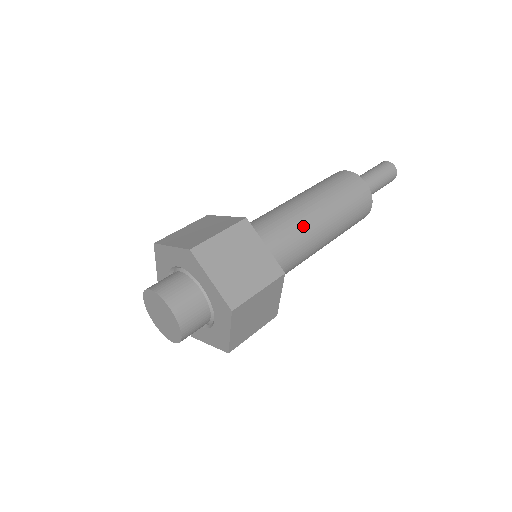
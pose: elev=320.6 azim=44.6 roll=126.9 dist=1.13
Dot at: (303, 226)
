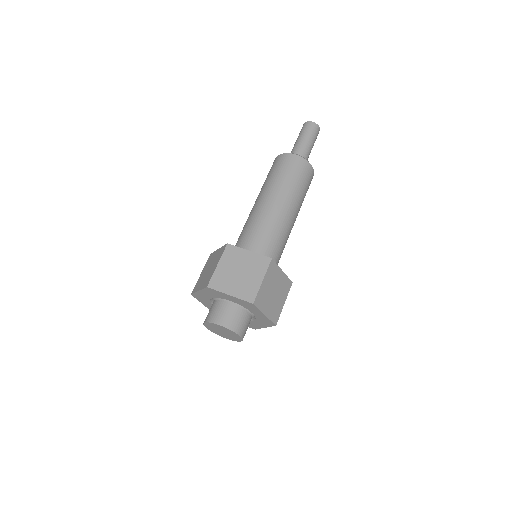
Dot at: (287, 230)
